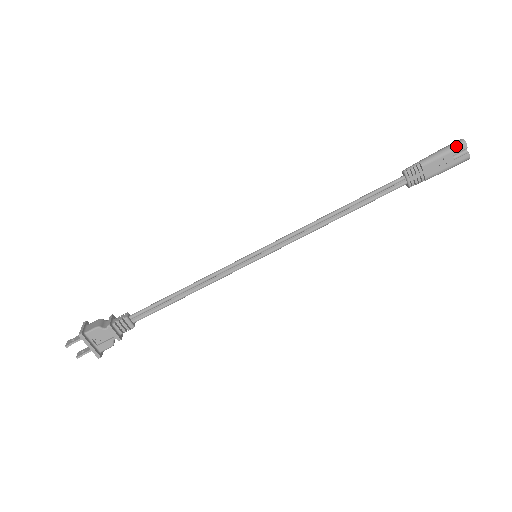
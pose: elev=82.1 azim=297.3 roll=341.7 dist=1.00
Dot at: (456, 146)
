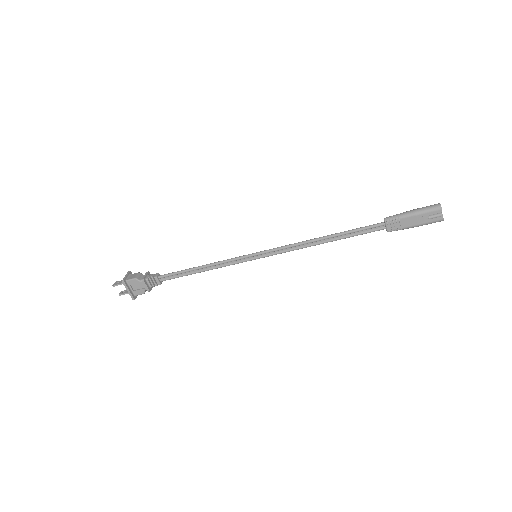
Dot at: (432, 209)
